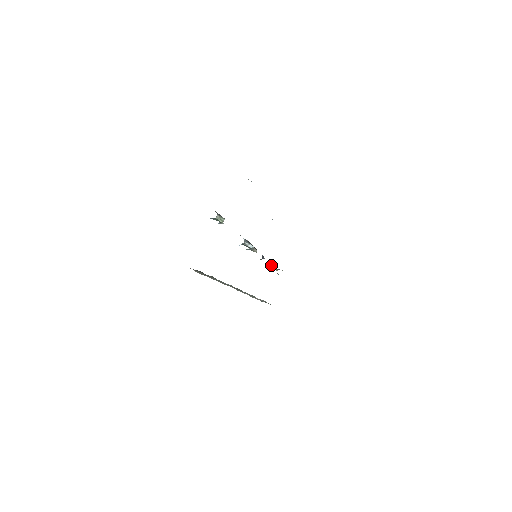
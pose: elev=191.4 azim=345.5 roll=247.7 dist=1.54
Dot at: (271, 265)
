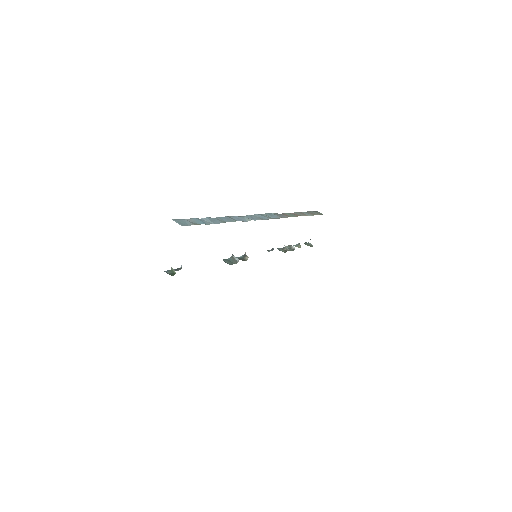
Dot at: (287, 249)
